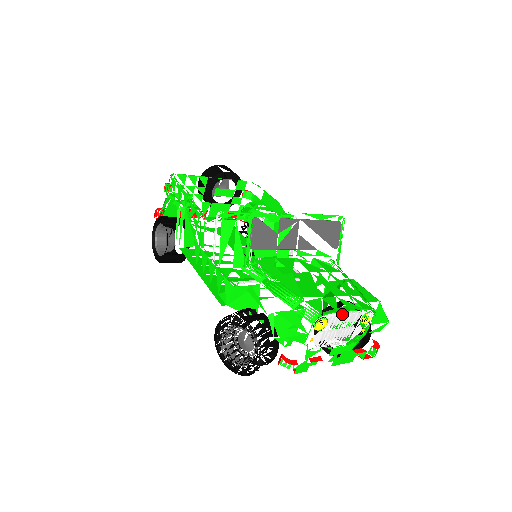
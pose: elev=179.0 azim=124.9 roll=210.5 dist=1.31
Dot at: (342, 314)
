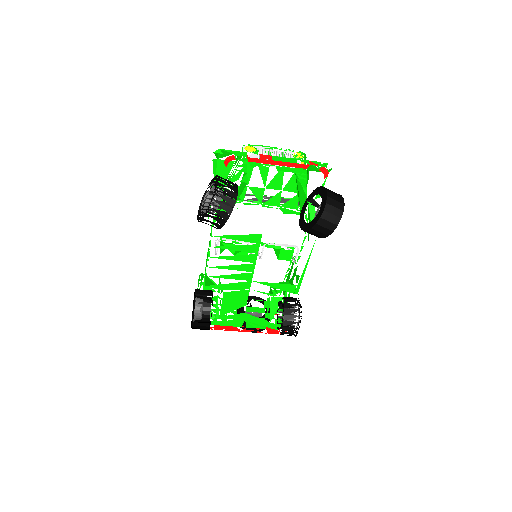
Dot at: (269, 149)
